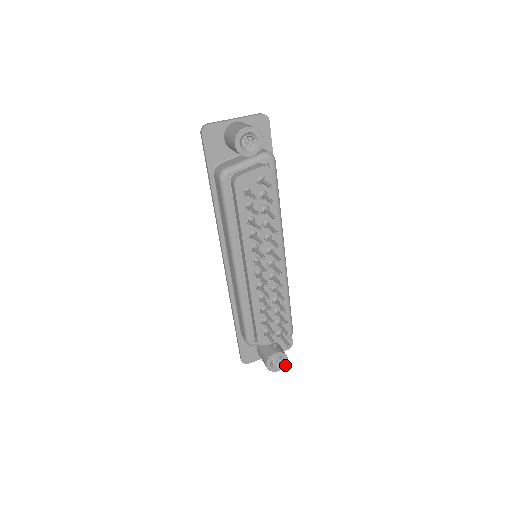
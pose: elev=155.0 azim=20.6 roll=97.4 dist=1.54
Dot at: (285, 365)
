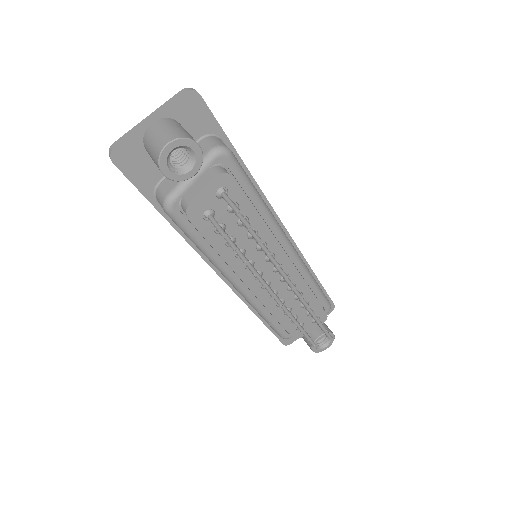
Dot at: occluded
